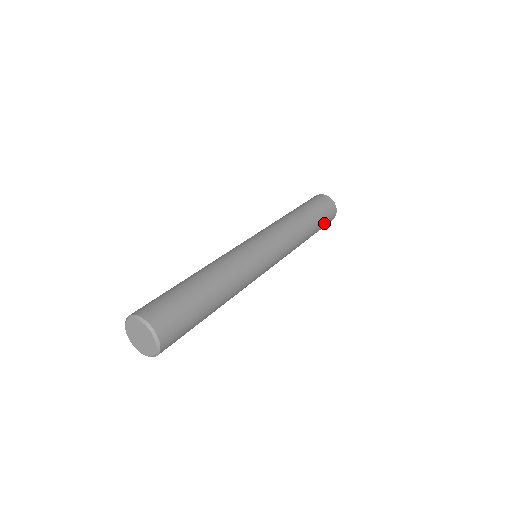
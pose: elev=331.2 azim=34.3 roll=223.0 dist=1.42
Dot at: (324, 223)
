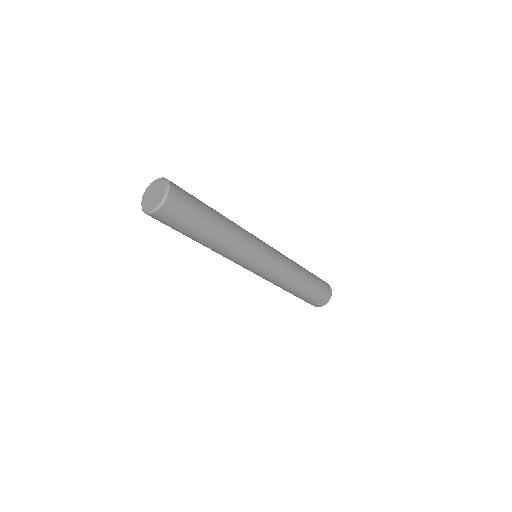
Dot at: (319, 280)
